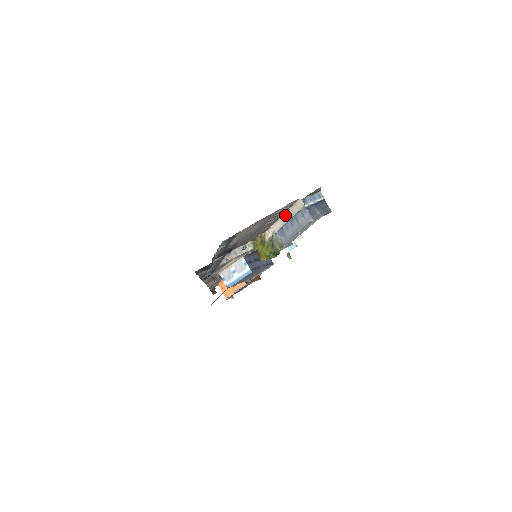
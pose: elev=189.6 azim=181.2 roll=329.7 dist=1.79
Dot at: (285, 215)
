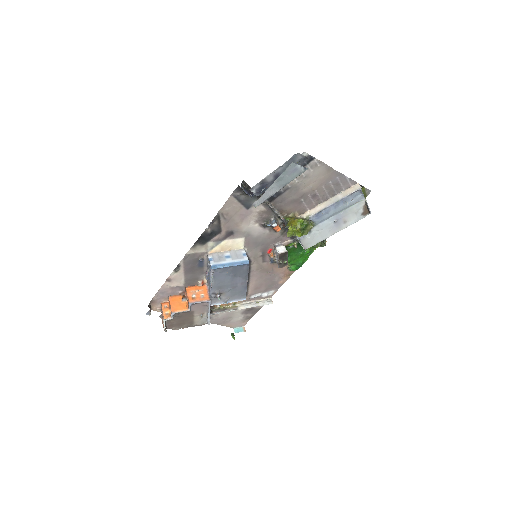
Dot at: (333, 198)
